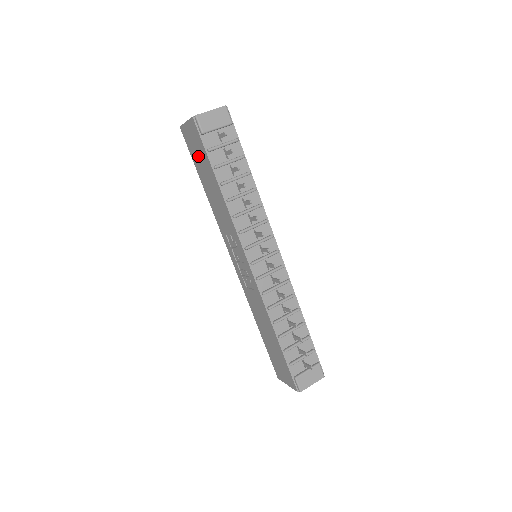
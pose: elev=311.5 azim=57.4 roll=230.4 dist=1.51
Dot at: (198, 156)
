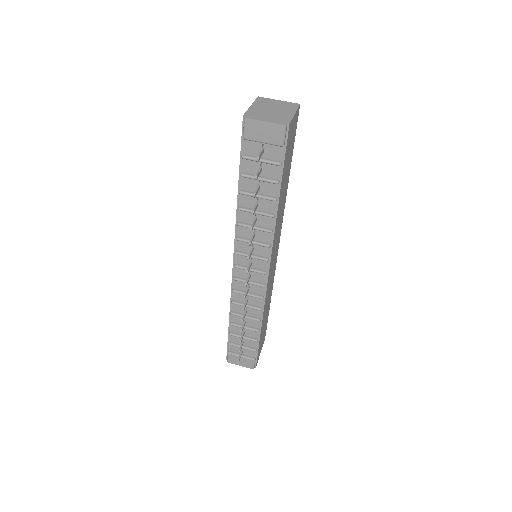
Dot at: occluded
